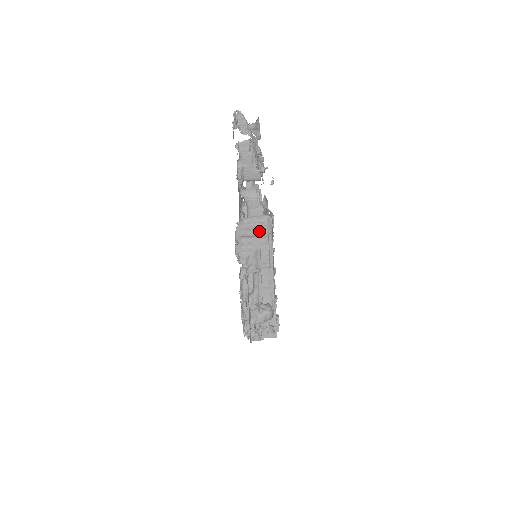
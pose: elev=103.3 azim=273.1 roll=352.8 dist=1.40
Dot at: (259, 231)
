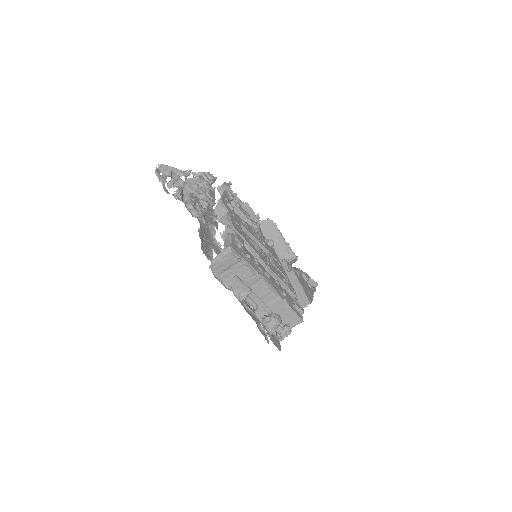
Dot at: (230, 262)
